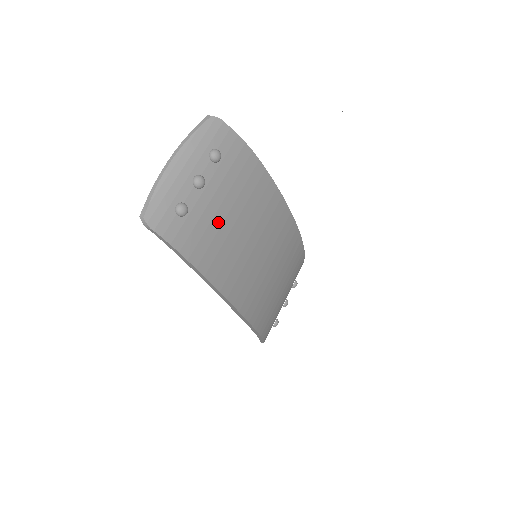
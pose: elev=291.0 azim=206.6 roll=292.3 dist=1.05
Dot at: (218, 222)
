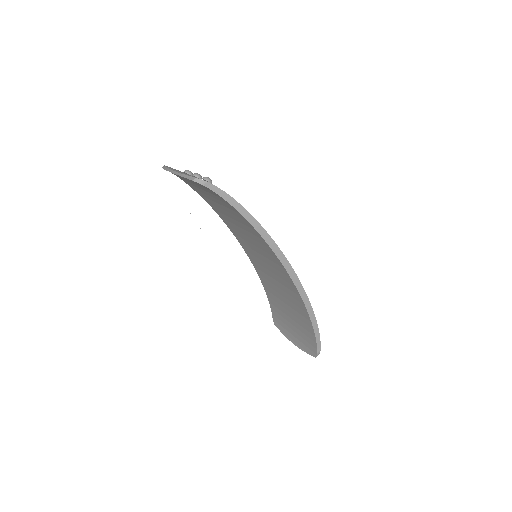
Dot at: occluded
